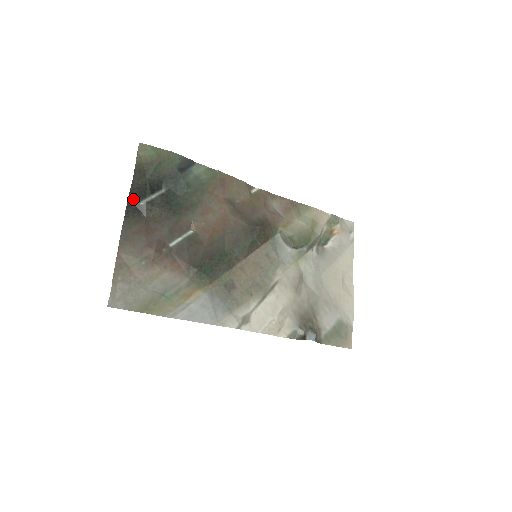
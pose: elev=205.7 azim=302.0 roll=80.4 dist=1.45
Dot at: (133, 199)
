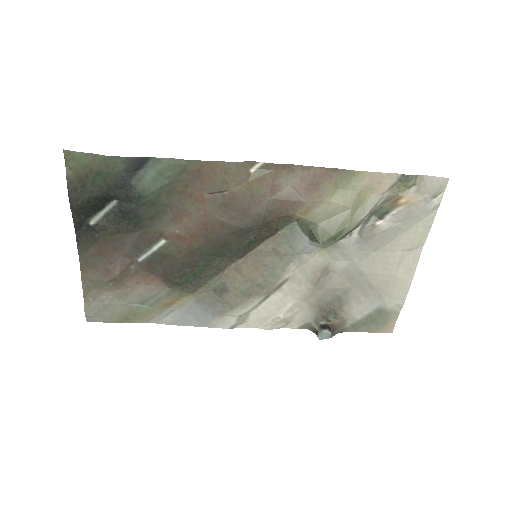
Dot at: (80, 220)
